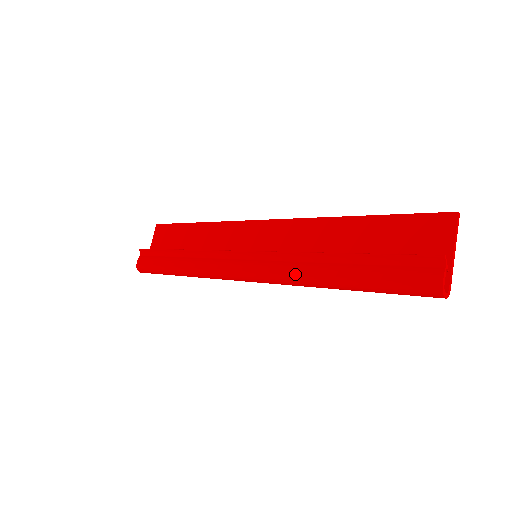
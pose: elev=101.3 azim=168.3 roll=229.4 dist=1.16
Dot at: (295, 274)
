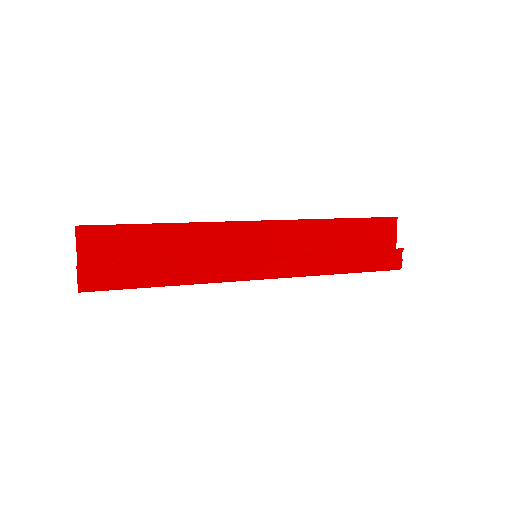
Dot at: (309, 270)
